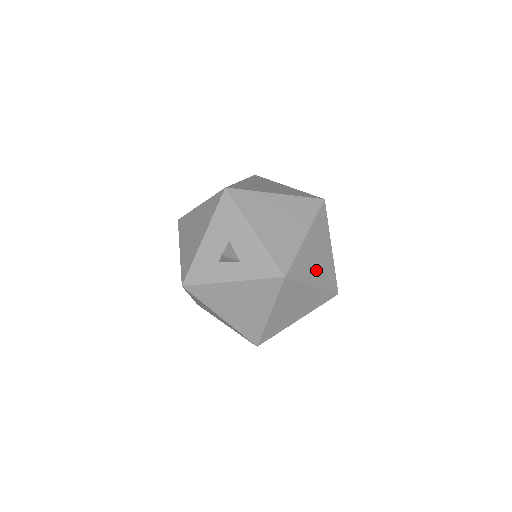
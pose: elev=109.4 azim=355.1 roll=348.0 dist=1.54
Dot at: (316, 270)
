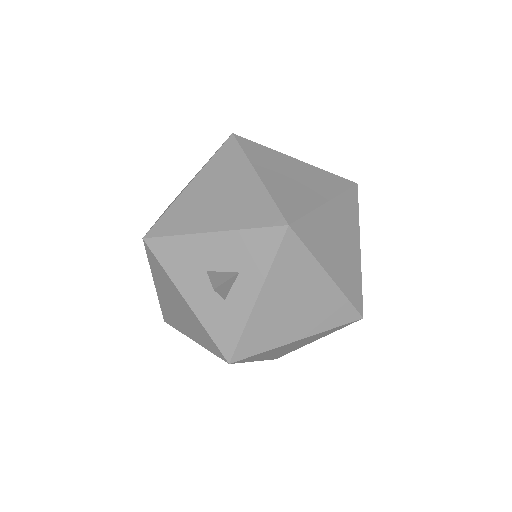
Dot at: (309, 189)
